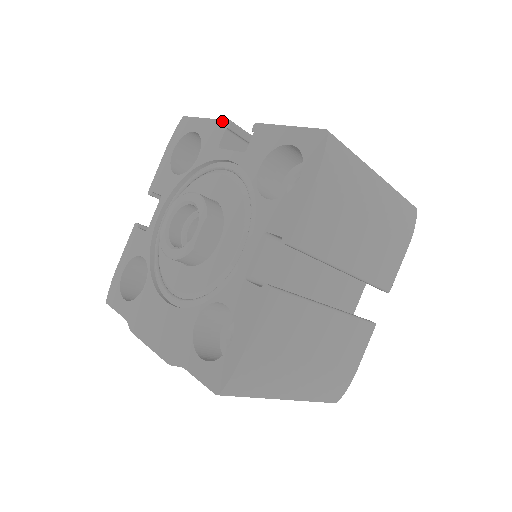
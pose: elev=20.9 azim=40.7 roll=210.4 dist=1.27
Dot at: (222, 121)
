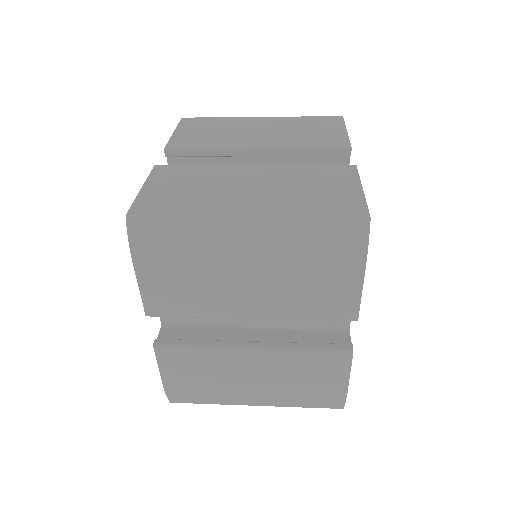
Dot at: (167, 144)
